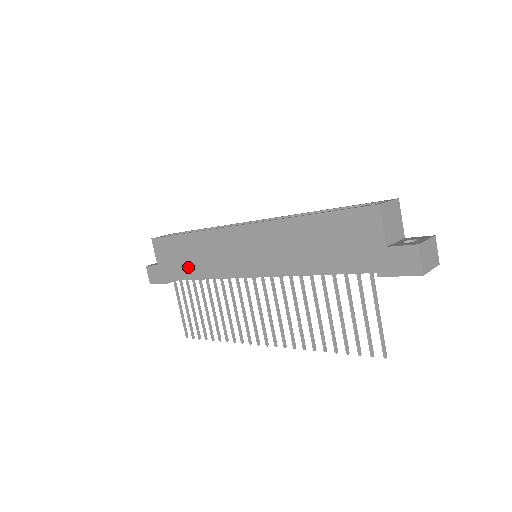
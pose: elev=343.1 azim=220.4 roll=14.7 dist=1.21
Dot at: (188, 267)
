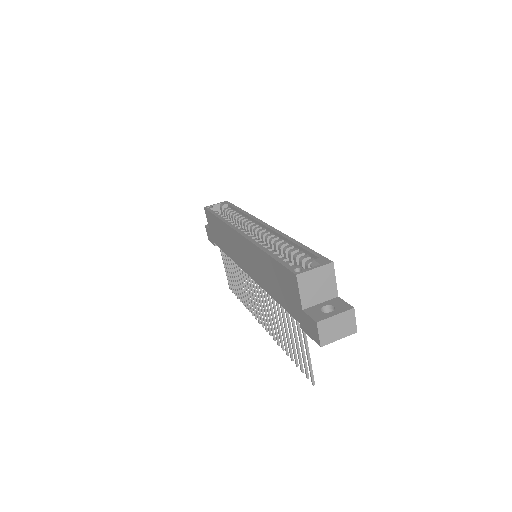
Dot at: (221, 242)
